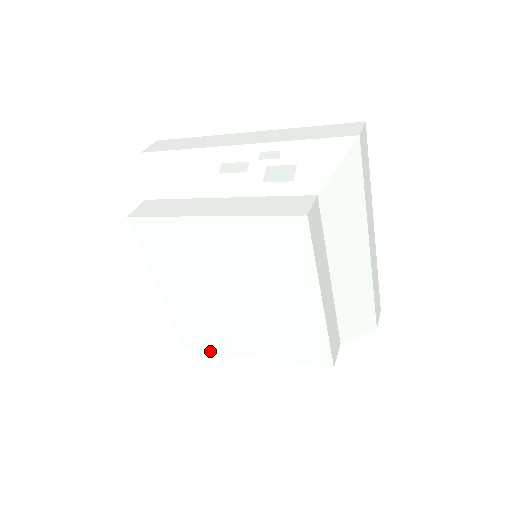
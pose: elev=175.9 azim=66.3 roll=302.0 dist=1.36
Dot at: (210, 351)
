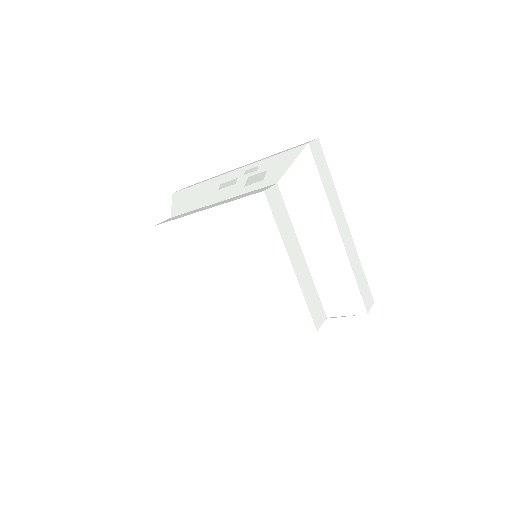
Dot at: (225, 339)
